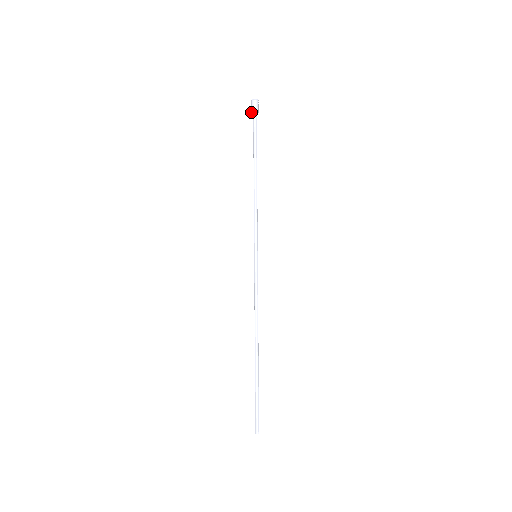
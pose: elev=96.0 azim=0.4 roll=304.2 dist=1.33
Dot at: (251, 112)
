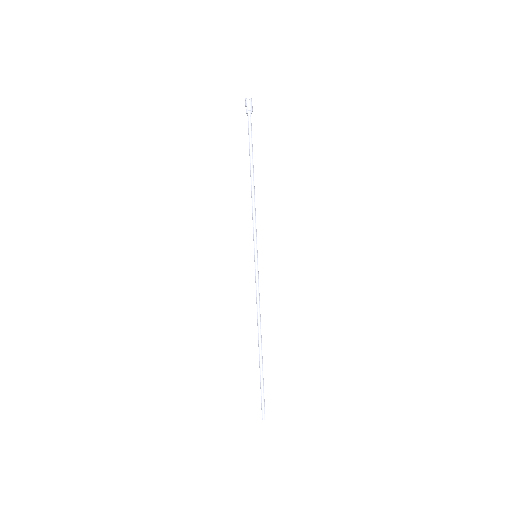
Dot at: occluded
